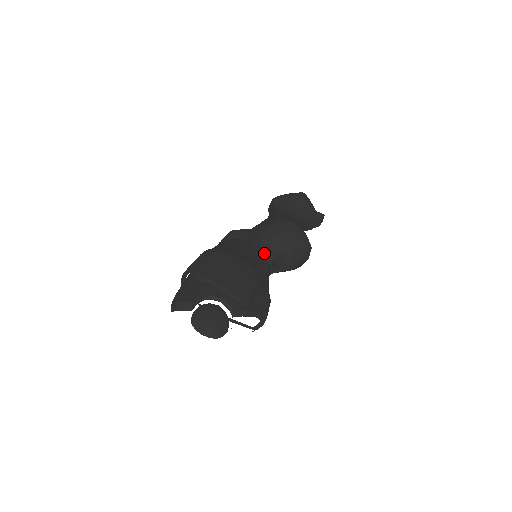
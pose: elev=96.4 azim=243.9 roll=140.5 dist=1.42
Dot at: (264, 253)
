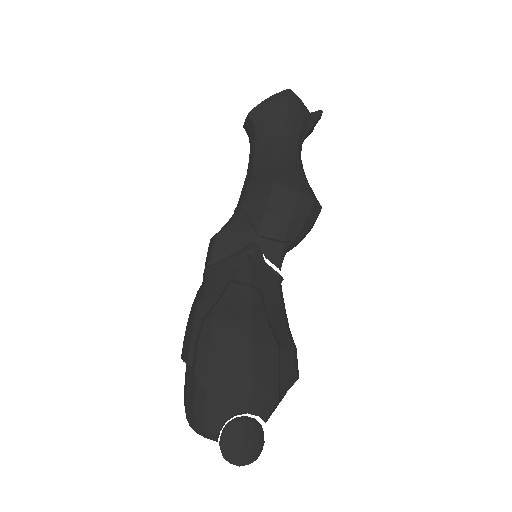
Dot at: occluded
